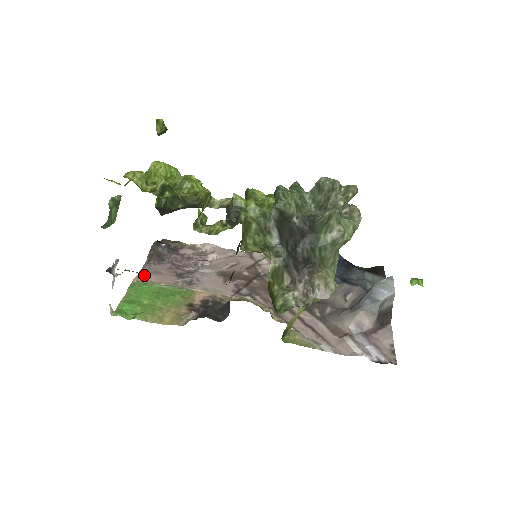
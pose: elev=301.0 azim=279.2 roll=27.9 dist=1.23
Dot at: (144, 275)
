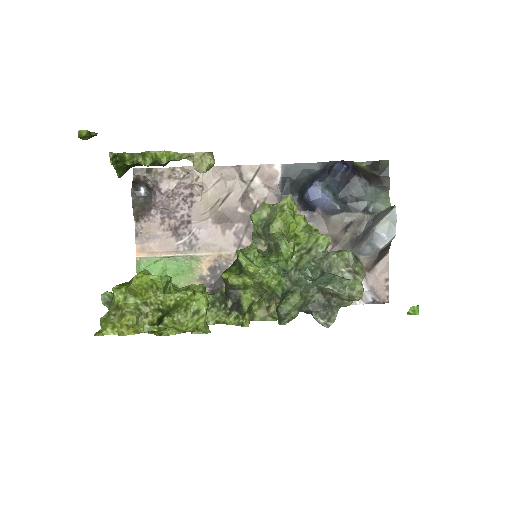
Dot at: (142, 246)
